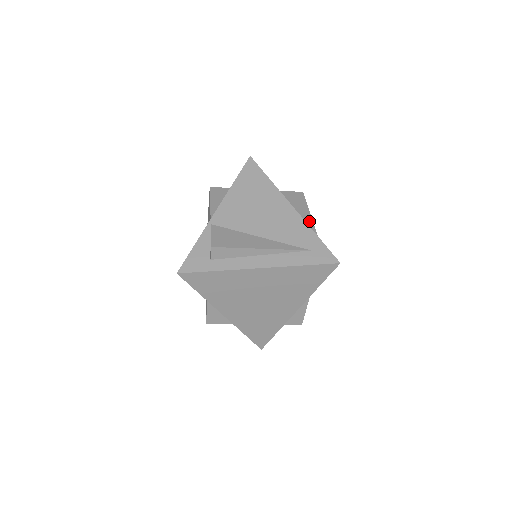
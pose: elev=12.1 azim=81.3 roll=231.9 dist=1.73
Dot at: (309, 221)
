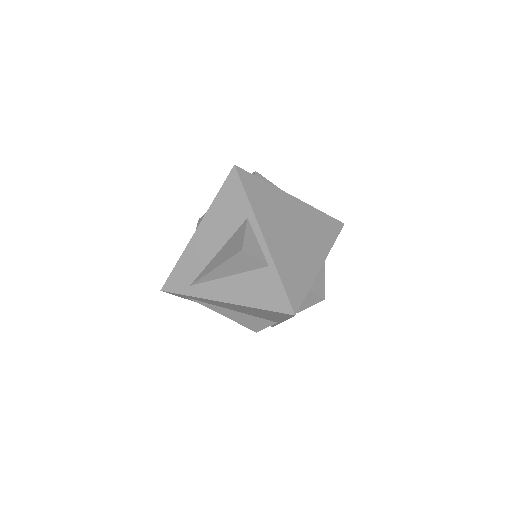
Dot at: occluded
